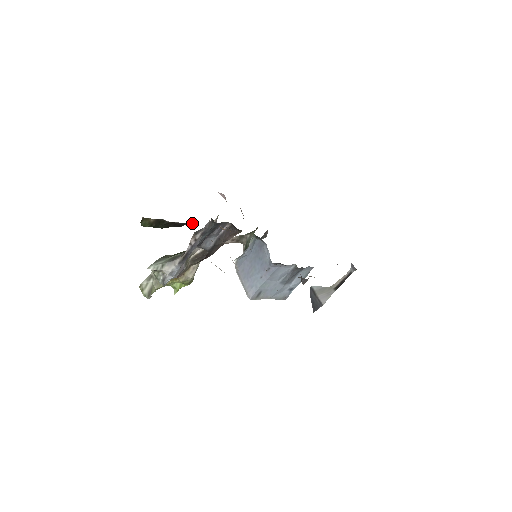
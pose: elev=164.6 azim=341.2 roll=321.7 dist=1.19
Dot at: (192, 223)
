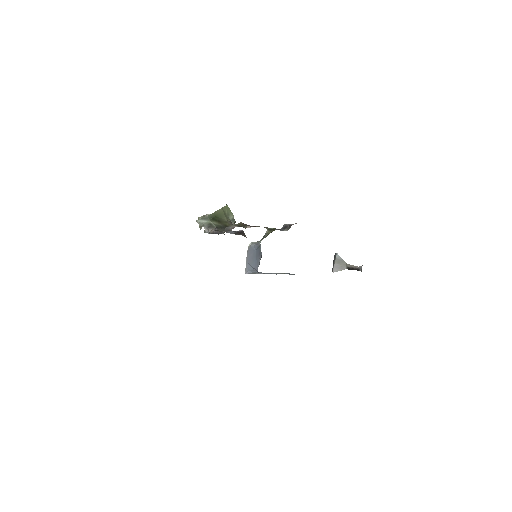
Dot at: occluded
